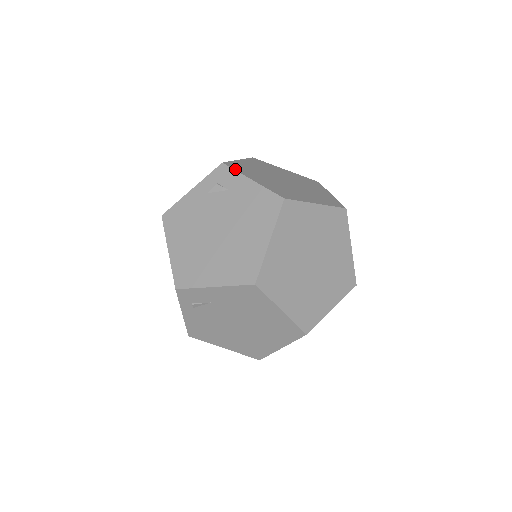
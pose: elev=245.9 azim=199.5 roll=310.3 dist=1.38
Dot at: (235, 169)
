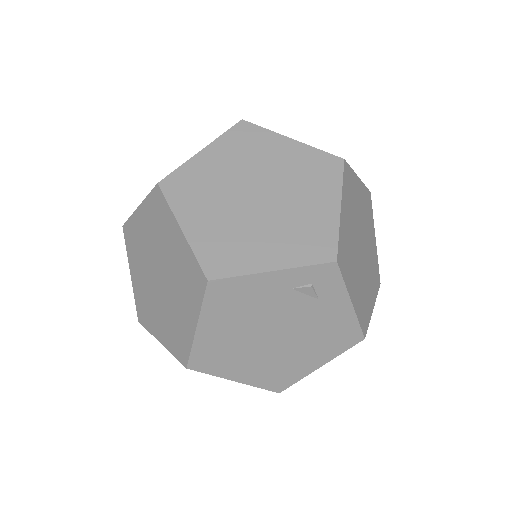
Dot at: (344, 277)
